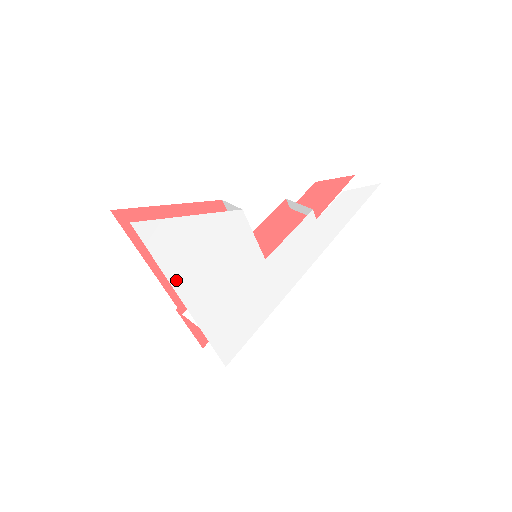
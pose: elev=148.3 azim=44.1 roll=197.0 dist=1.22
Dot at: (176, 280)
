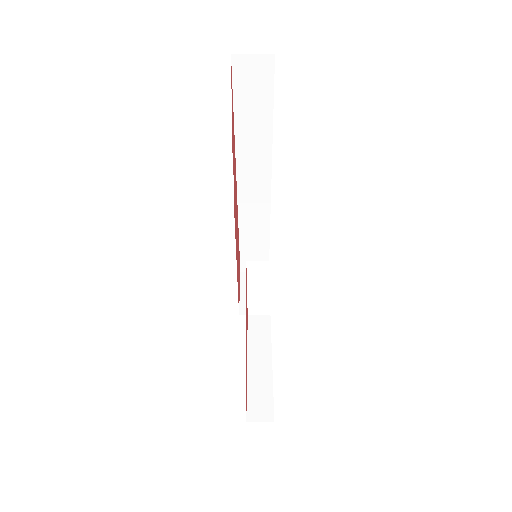
Dot at: occluded
